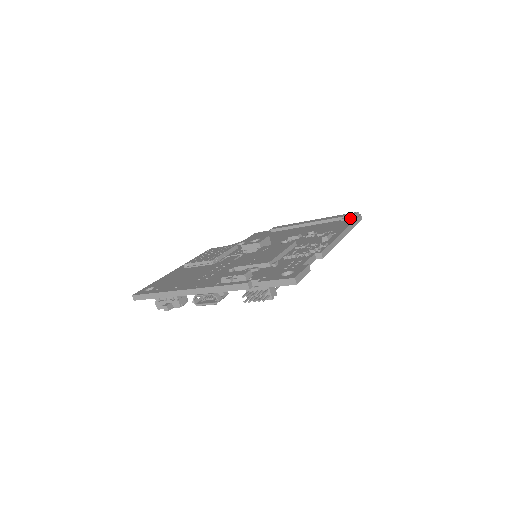
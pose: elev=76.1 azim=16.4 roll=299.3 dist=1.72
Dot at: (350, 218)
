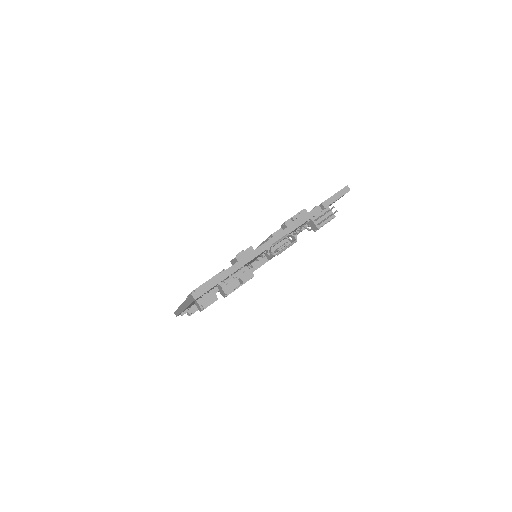
Dot at: occluded
